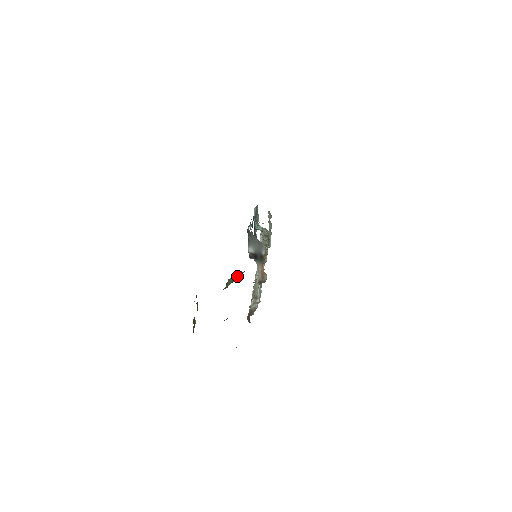
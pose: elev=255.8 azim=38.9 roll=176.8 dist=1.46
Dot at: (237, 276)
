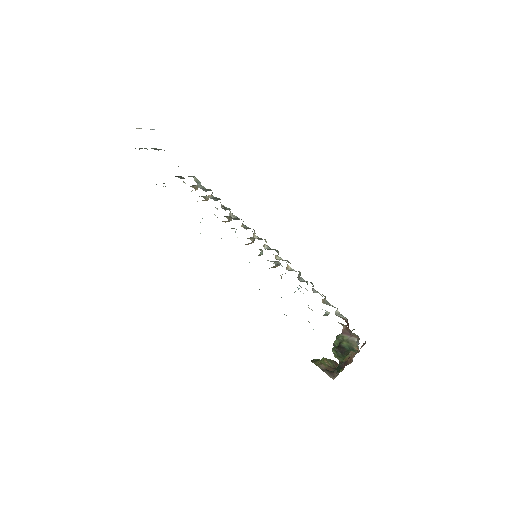
Dot at: occluded
